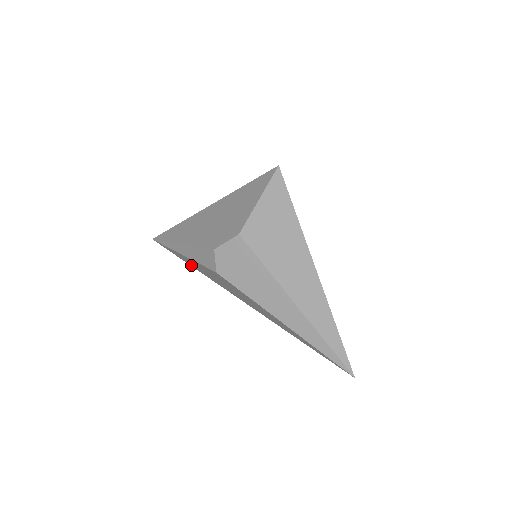
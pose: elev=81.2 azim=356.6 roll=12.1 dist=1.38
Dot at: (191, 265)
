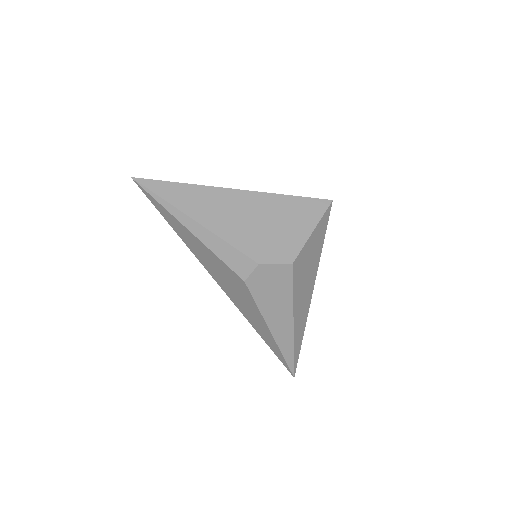
Dot at: (179, 234)
